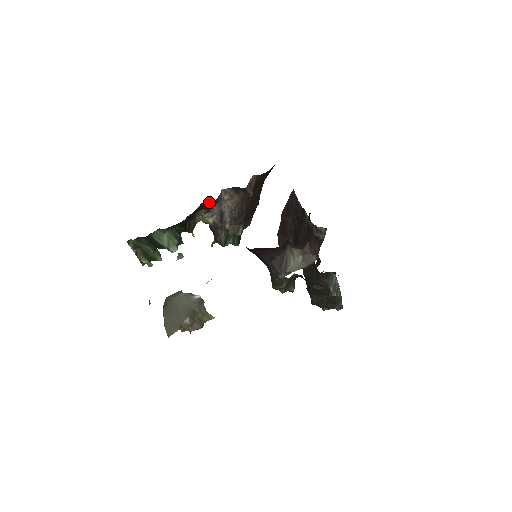
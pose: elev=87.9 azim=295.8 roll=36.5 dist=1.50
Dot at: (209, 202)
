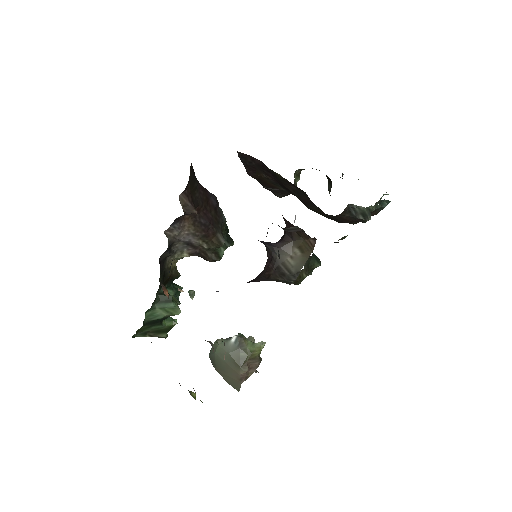
Dot at: (165, 252)
